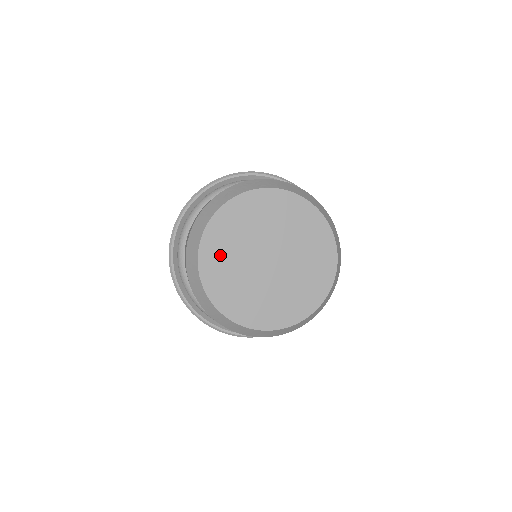
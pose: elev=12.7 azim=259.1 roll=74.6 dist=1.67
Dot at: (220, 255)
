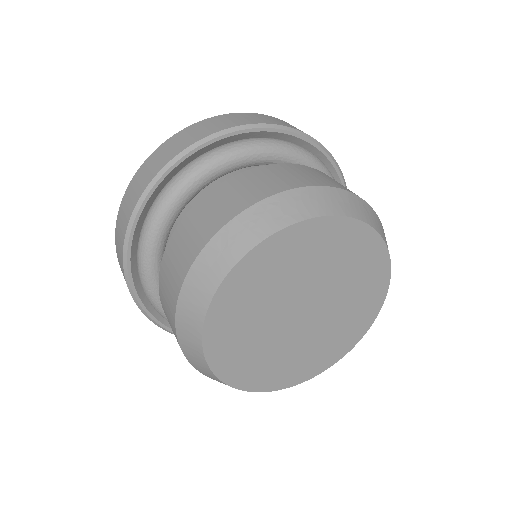
Dot at: (235, 335)
